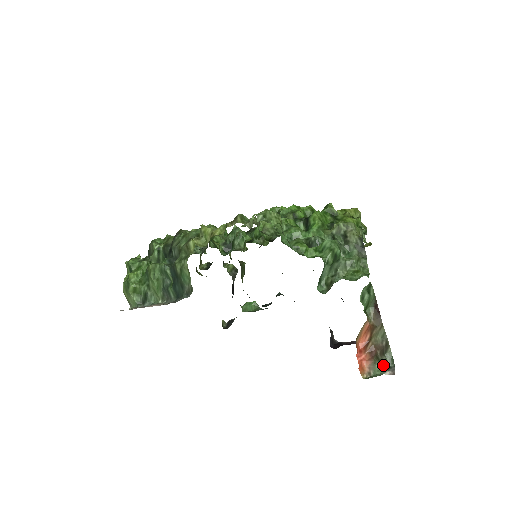
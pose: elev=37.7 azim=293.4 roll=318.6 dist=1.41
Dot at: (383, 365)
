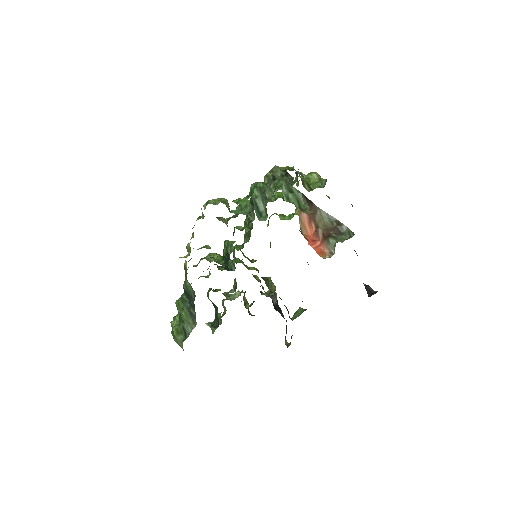
Dot at: (340, 240)
